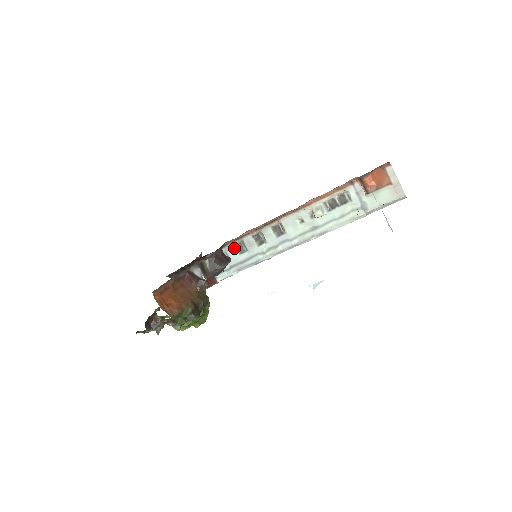
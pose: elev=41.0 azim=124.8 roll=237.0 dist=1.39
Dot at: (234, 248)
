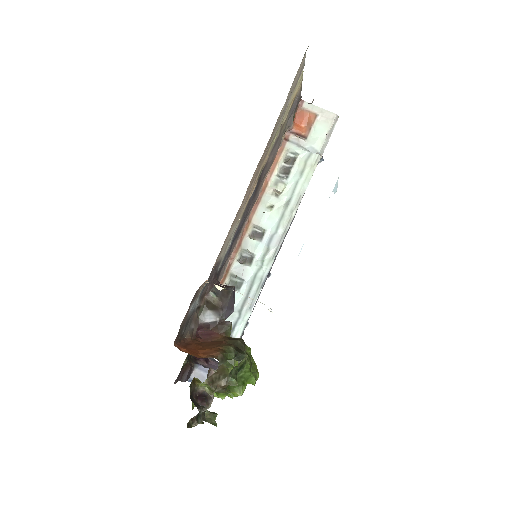
Dot at: occluded
